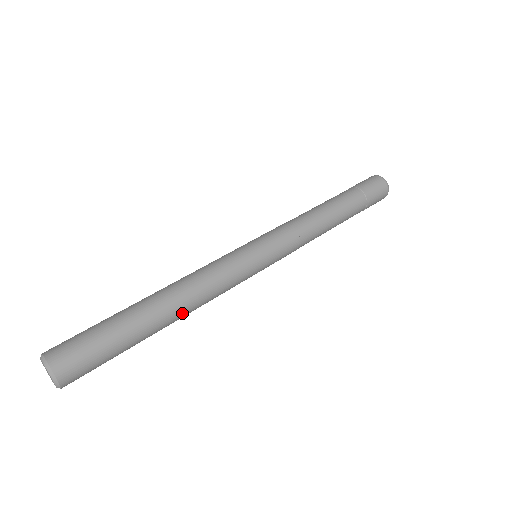
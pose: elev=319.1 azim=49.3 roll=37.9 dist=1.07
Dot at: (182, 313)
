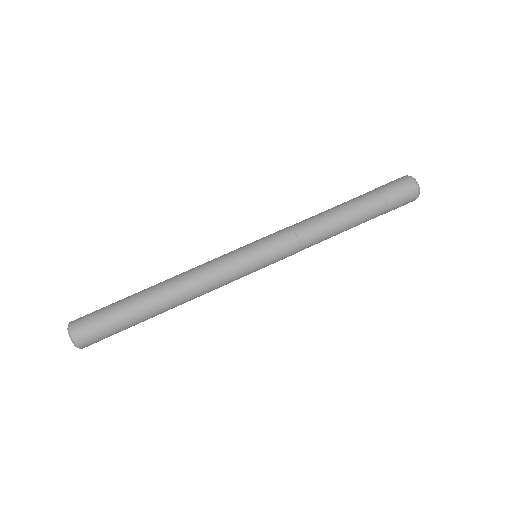
Dot at: occluded
